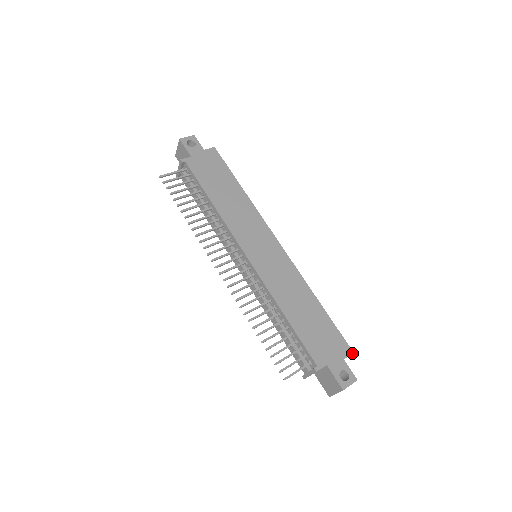
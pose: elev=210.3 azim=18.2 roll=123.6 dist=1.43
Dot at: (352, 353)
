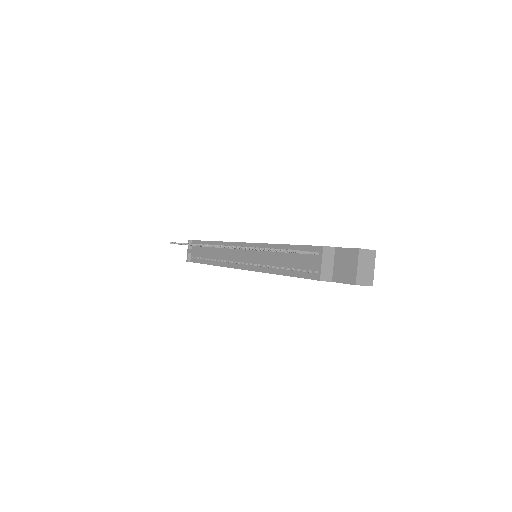
Dot at: occluded
